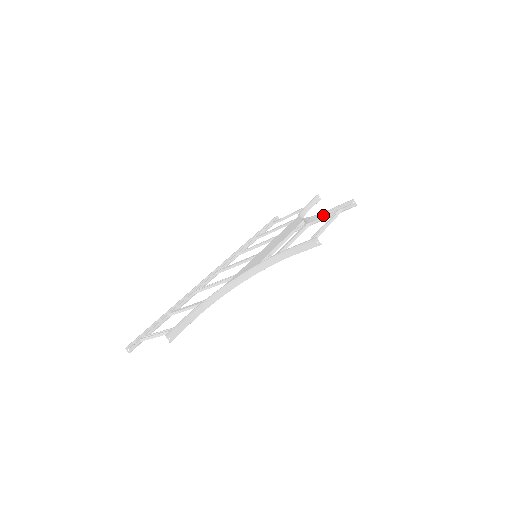
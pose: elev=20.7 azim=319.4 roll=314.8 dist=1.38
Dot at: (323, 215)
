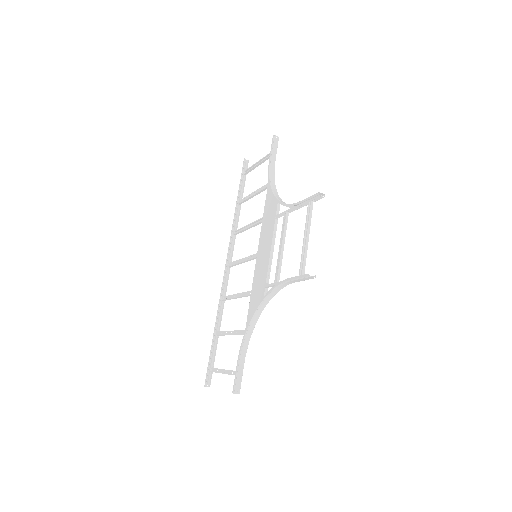
Dot at: (296, 204)
